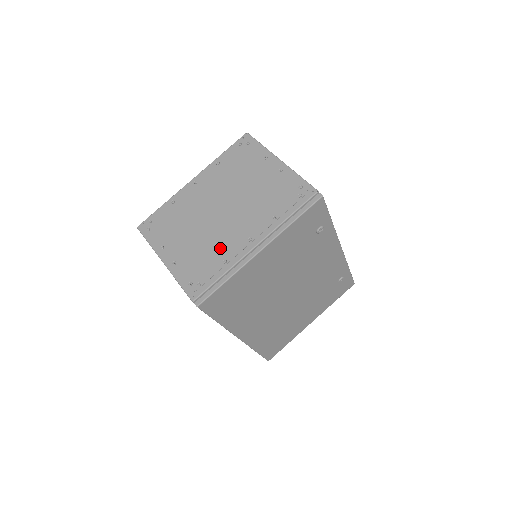
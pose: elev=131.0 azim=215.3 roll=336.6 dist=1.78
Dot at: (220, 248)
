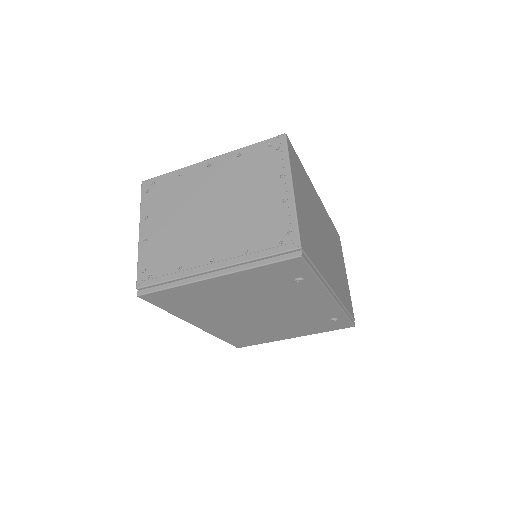
Dot at: (185, 251)
